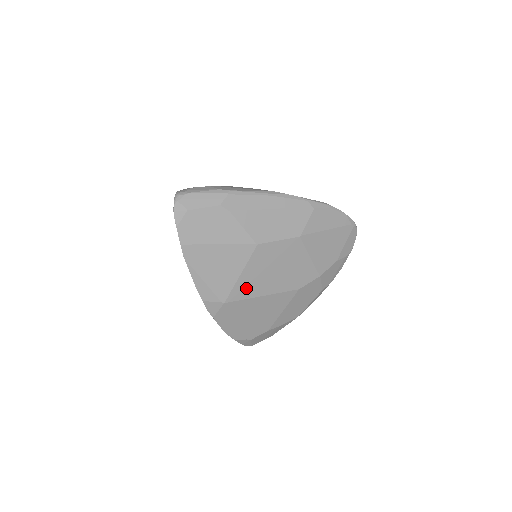
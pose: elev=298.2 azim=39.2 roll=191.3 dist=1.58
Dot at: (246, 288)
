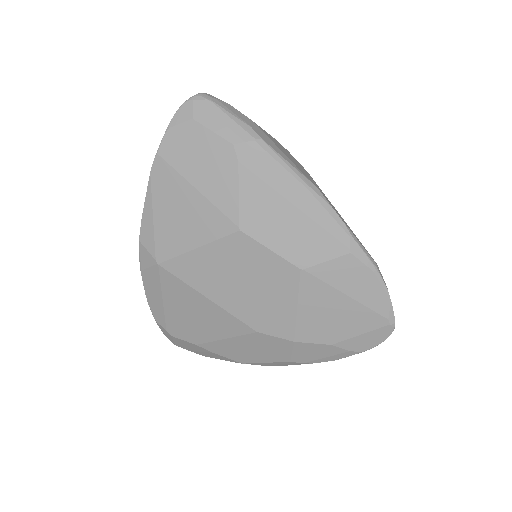
Dot at: (194, 270)
